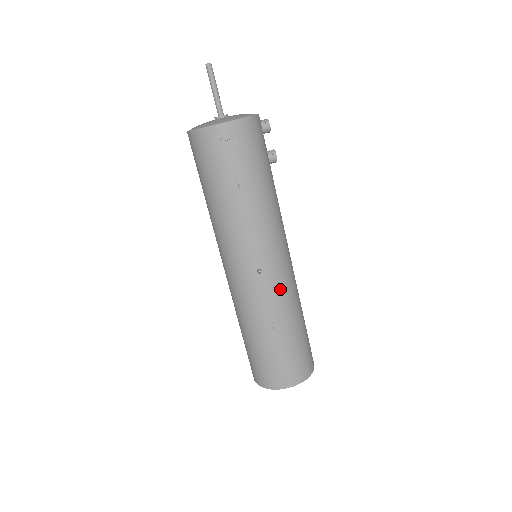
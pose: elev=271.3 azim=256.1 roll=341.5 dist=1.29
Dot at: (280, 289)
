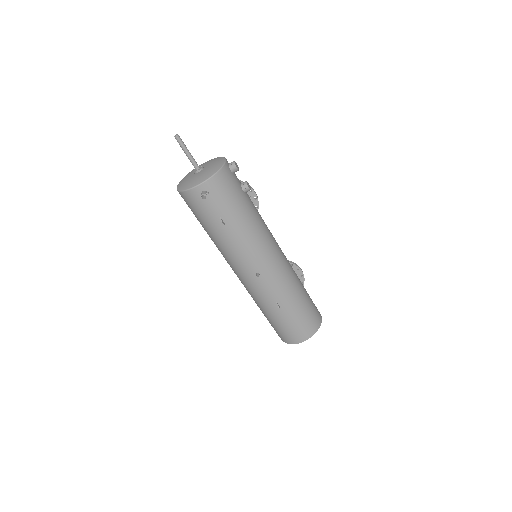
Dot at: (277, 281)
